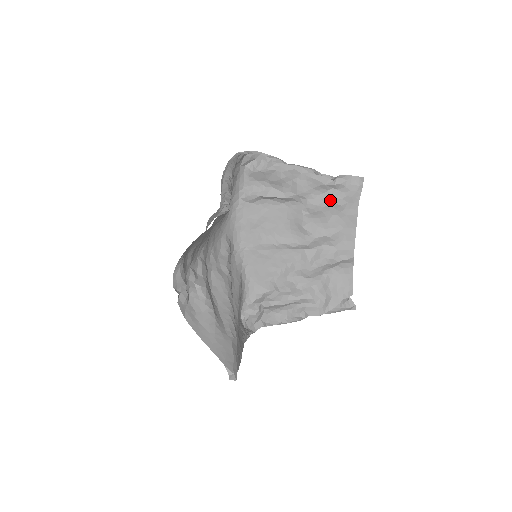
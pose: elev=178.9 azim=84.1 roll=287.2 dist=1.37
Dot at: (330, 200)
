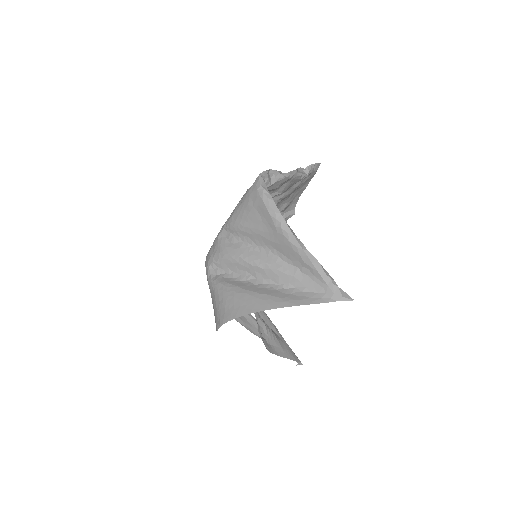
Dot at: (298, 187)
